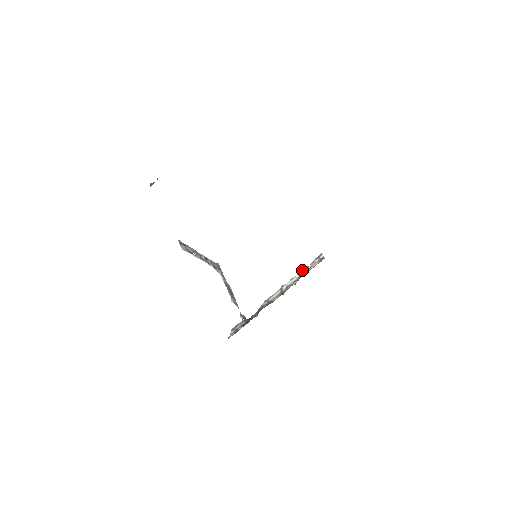
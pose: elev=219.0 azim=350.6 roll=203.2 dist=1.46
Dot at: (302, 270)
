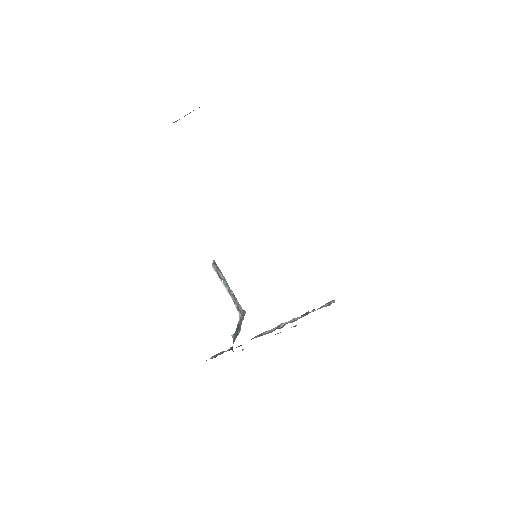
Dot at: (307, 312)
